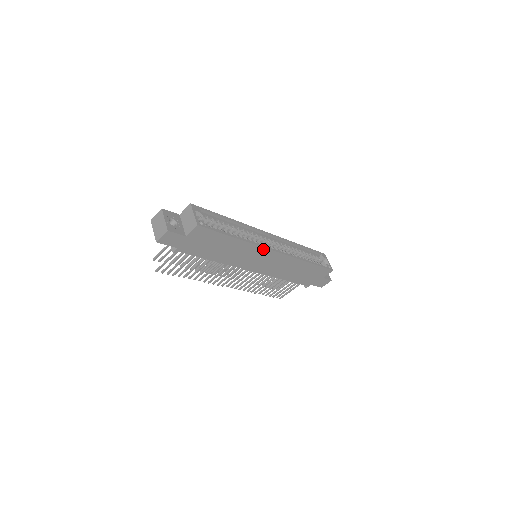
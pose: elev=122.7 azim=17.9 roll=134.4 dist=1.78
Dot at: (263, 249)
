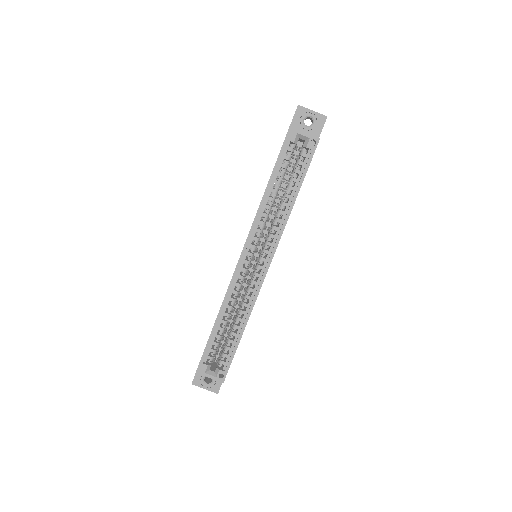
Dot at: occluded
